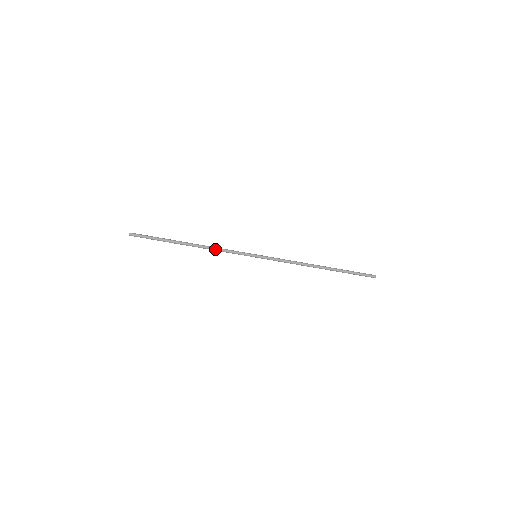
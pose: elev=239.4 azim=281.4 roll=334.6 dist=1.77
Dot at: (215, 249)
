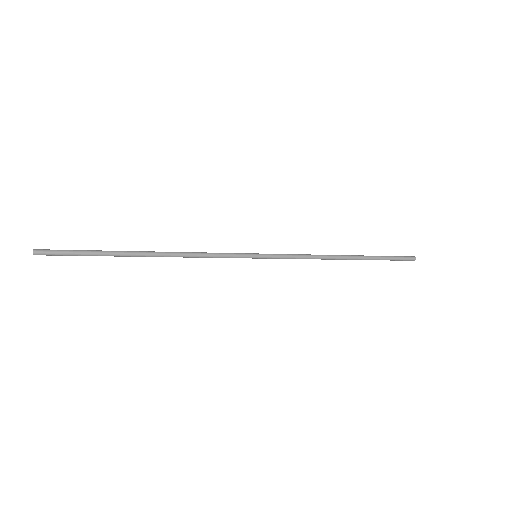
Dot at: (192, 255)
